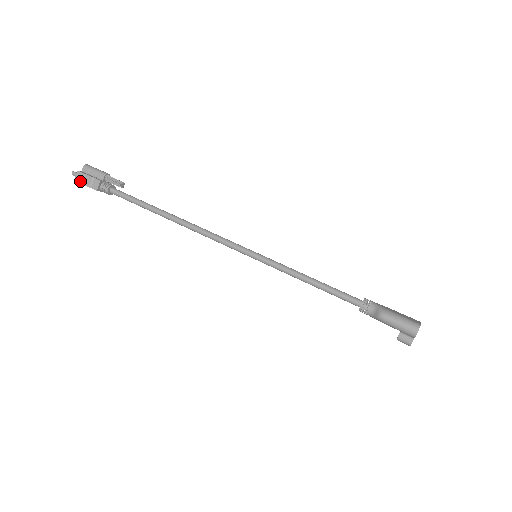
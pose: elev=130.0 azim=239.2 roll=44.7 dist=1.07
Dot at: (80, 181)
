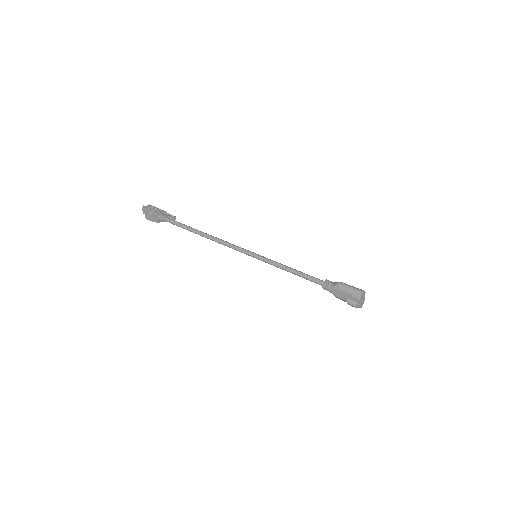
Dot at: (148, 208)
